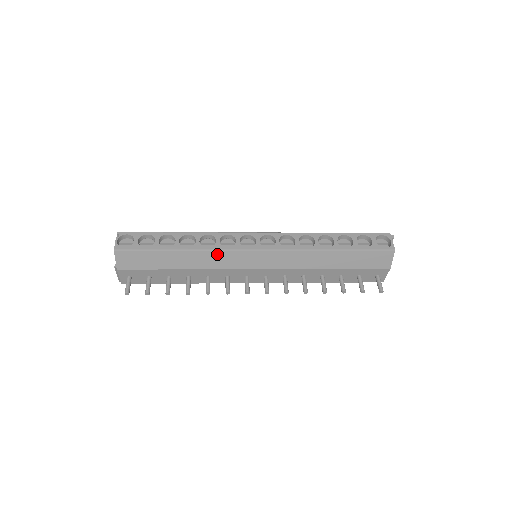
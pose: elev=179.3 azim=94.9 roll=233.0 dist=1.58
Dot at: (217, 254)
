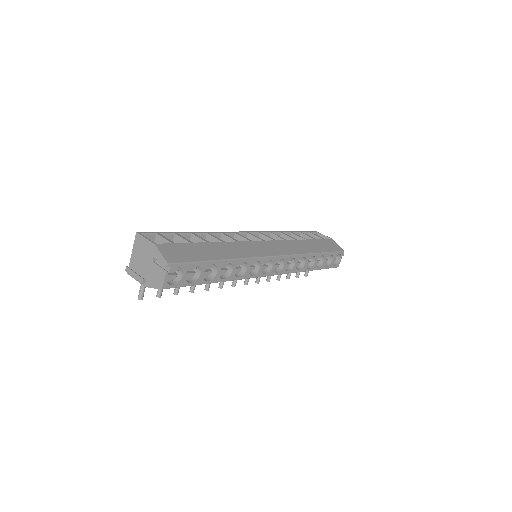
Dot at: (241, 279)
